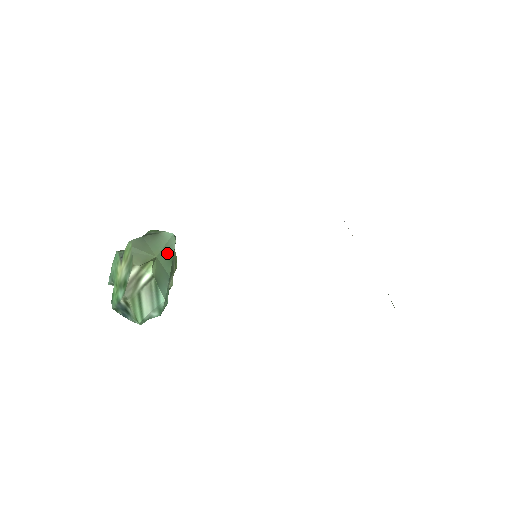
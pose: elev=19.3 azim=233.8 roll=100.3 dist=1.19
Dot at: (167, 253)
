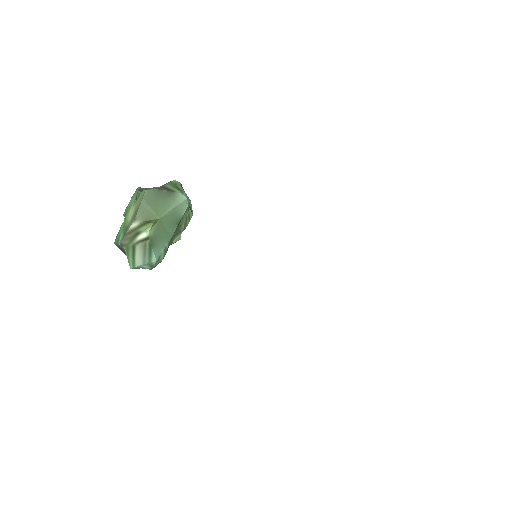
Dot at: (174, 216)
